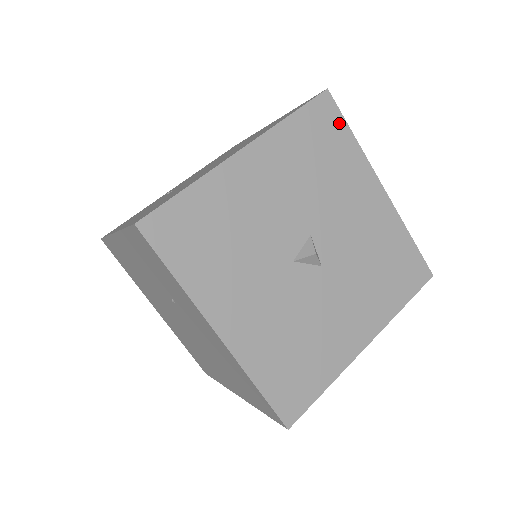
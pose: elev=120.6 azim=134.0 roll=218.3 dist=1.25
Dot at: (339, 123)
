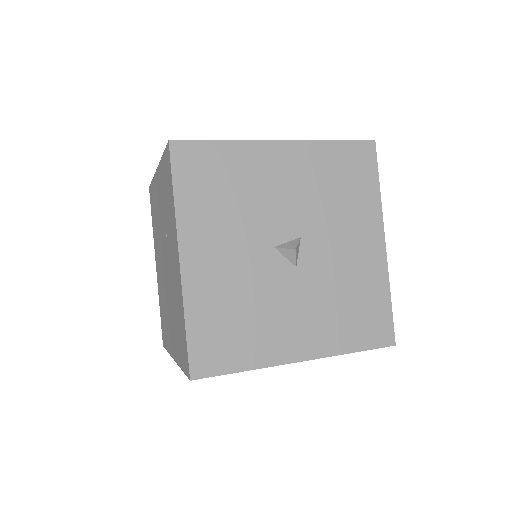
Dot at: (372, 170)
